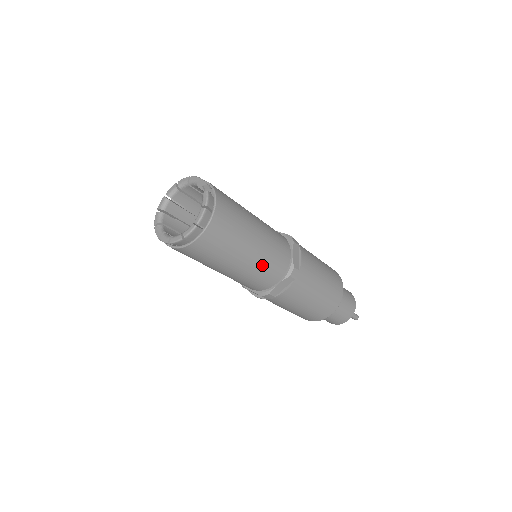
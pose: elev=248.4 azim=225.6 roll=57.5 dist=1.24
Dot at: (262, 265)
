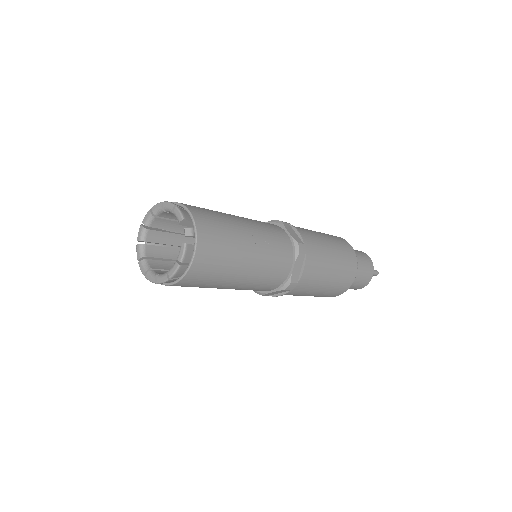
Dot at: (252, 286)
